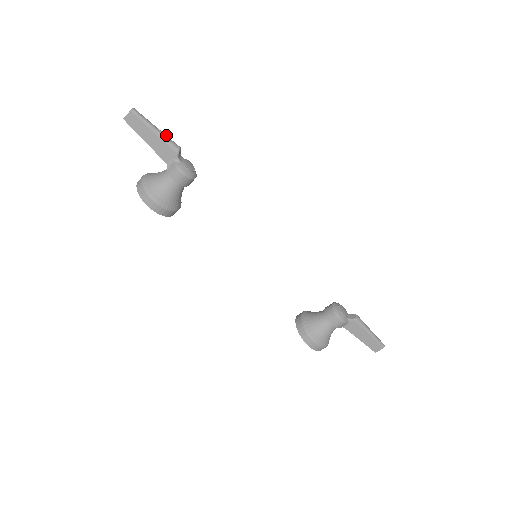
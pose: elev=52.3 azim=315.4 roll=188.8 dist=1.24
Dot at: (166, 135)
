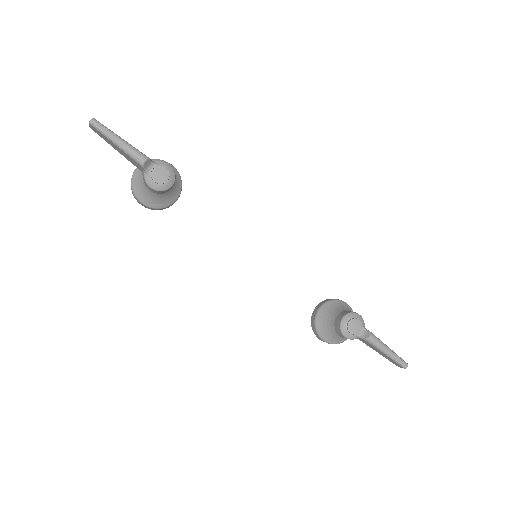
Dot at: (129, 146)
